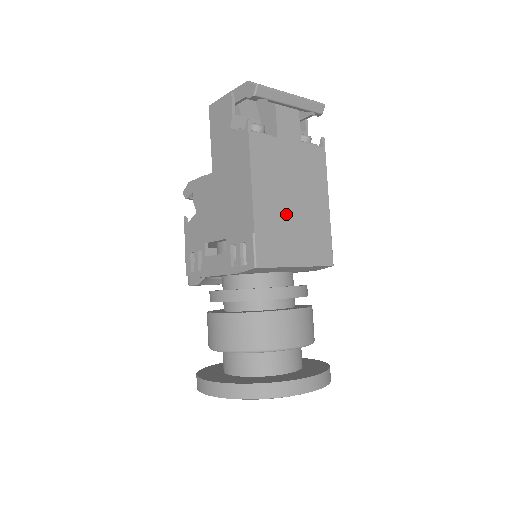
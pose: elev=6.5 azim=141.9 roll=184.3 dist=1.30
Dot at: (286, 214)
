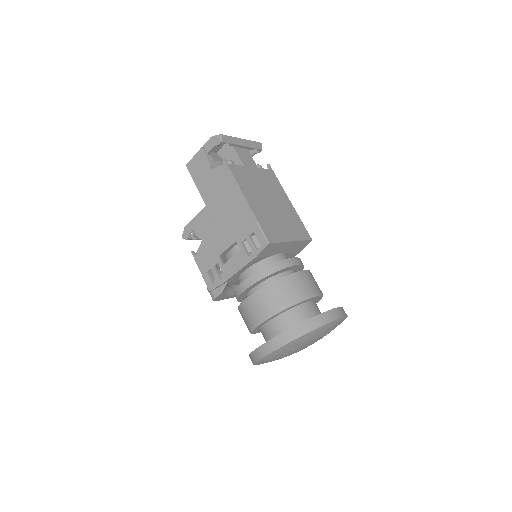
Dot at: (270, 210)
